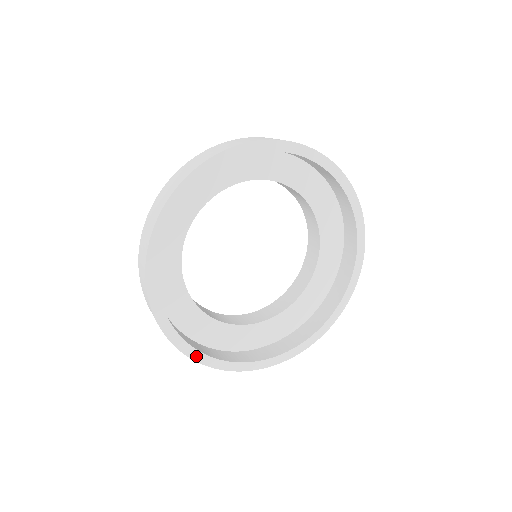
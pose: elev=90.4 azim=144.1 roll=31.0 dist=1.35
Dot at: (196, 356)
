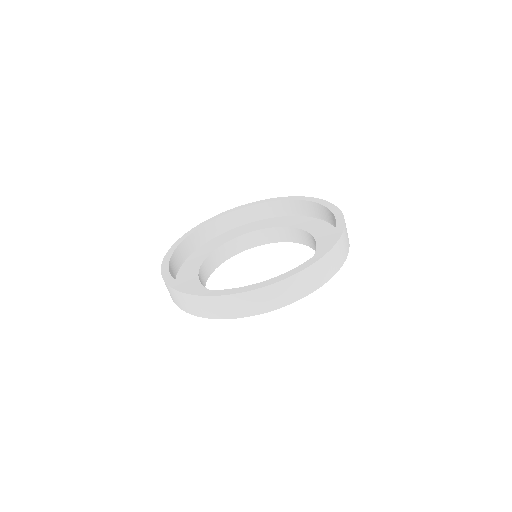
Dot at: (192, 292)
